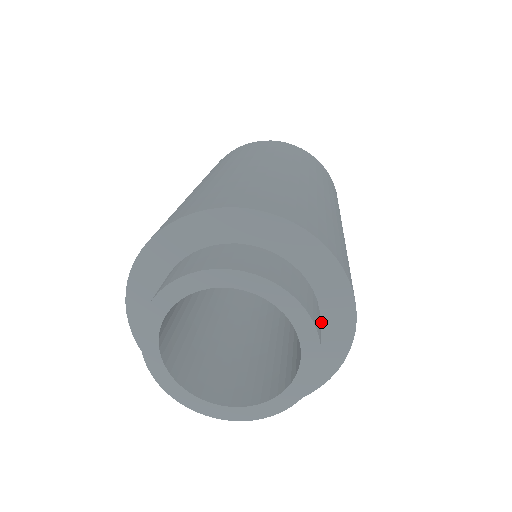
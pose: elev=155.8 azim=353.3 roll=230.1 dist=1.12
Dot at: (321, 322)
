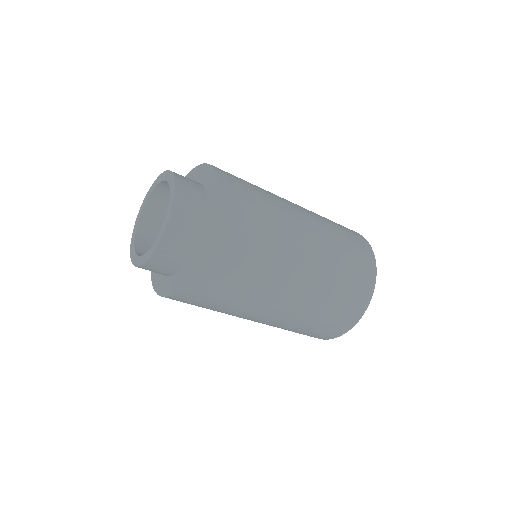
Dot at: (195, 248)
